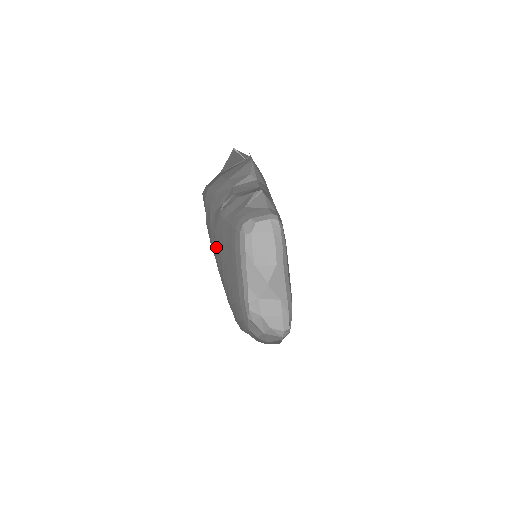
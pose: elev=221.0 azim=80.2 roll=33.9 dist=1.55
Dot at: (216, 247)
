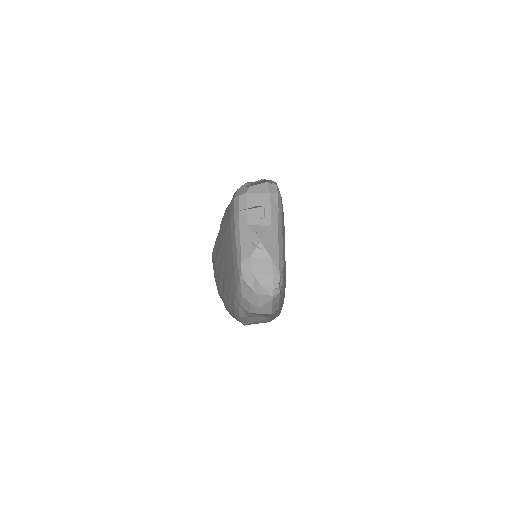
Dot at: (219, 269)
